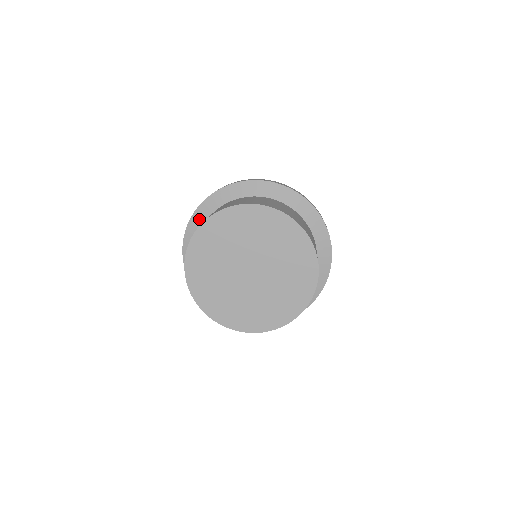
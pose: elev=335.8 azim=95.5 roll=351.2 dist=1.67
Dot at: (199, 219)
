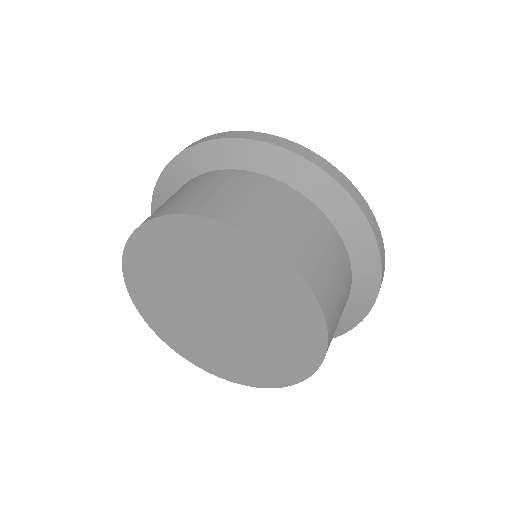
Dot at: occluded
